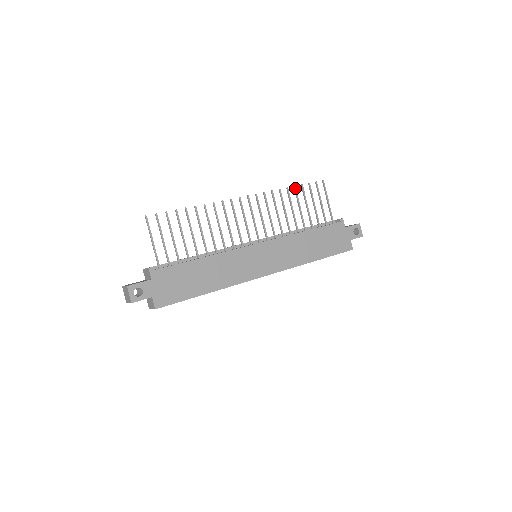
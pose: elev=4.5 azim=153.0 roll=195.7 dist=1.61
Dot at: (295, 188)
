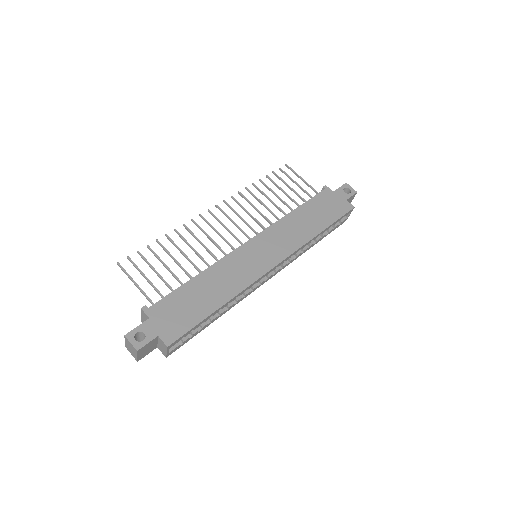
Dot at: (261, 181)
